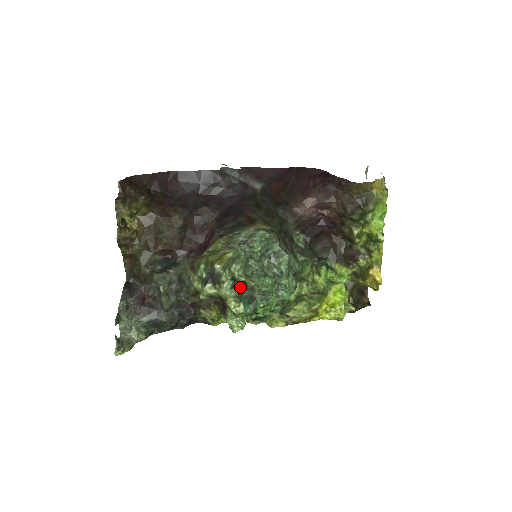
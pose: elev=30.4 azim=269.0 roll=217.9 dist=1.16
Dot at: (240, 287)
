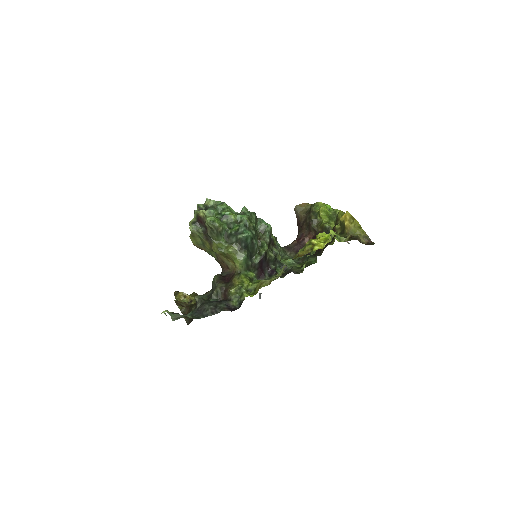
Dot at: (205, 210)
